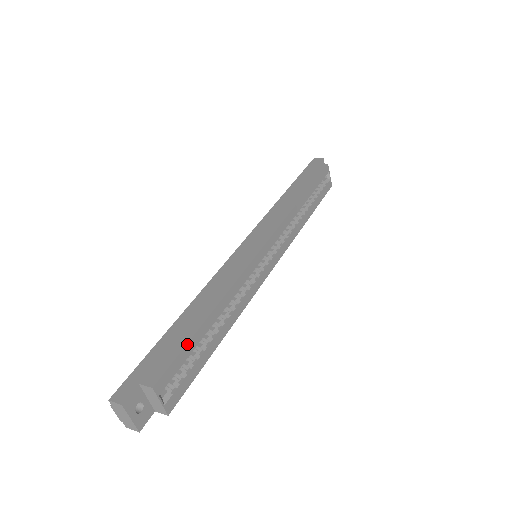
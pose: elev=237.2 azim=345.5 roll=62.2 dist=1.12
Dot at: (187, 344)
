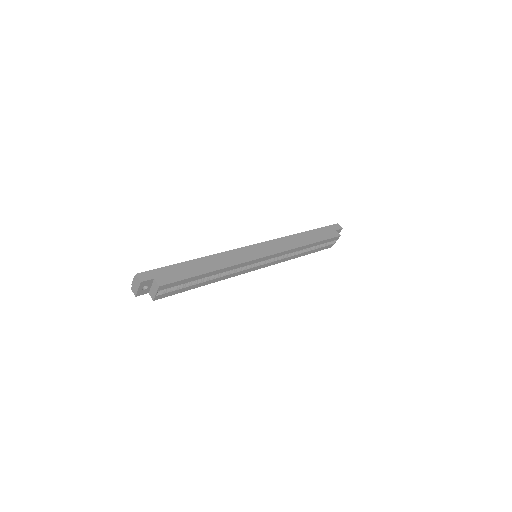
Dot at: (188, 278)
